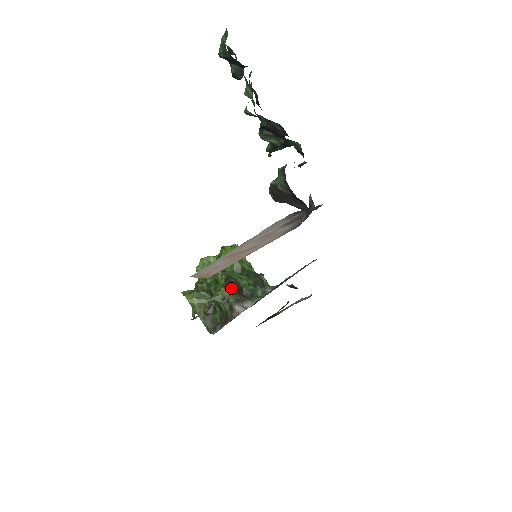
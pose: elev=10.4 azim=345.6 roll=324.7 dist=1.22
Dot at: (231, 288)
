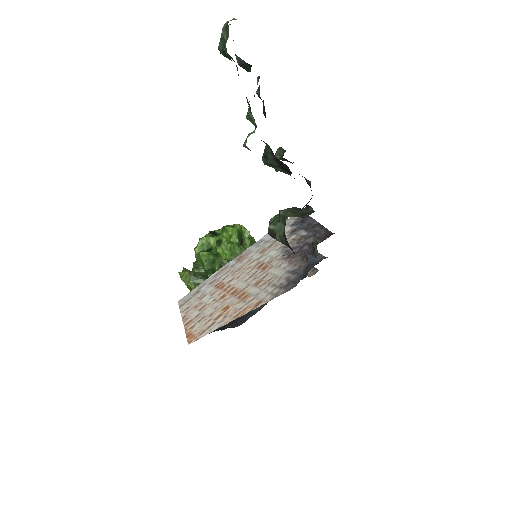
Dot at: occluded
